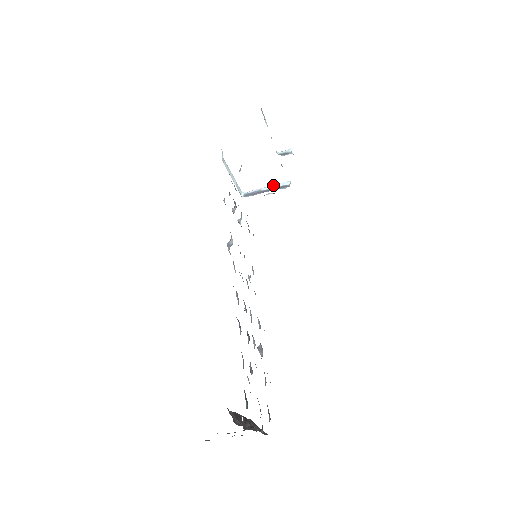
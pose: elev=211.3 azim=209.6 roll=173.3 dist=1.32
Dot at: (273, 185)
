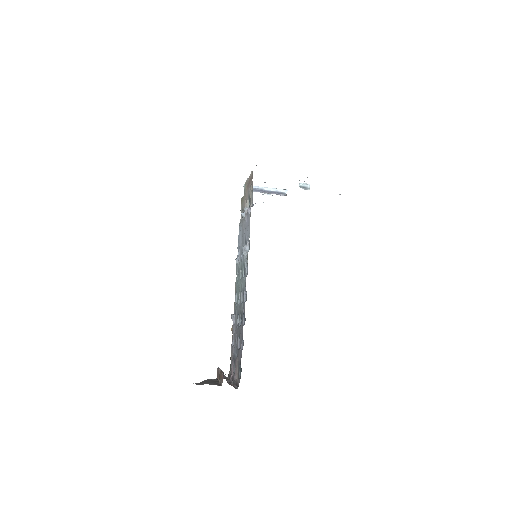
Dot at: (274, 188)
